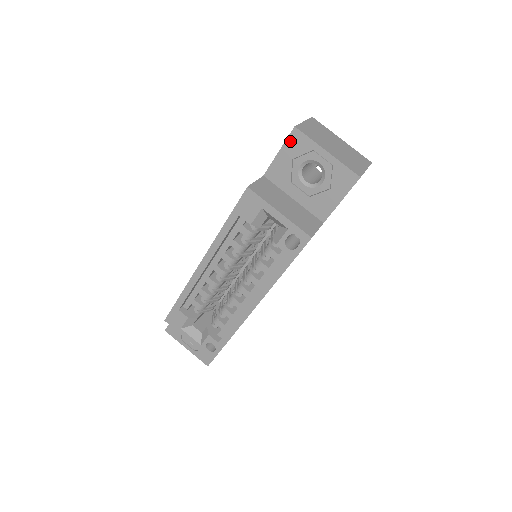
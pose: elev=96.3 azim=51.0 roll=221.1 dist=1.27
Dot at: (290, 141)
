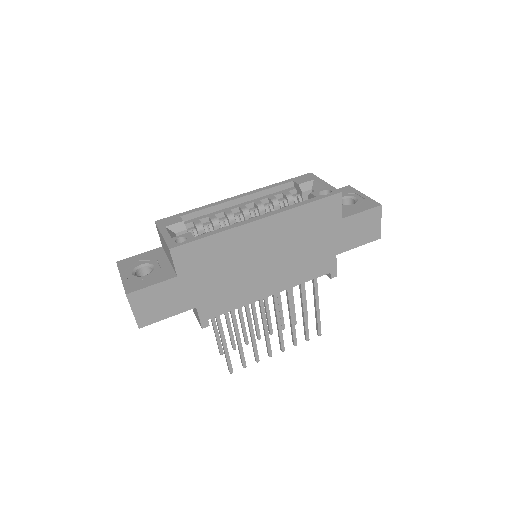
Dot at: (342, 189)
